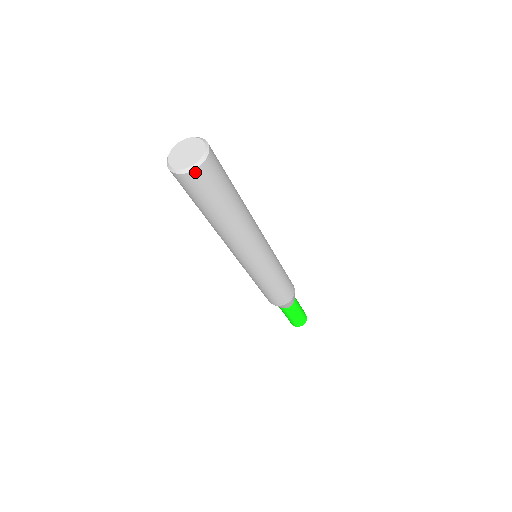
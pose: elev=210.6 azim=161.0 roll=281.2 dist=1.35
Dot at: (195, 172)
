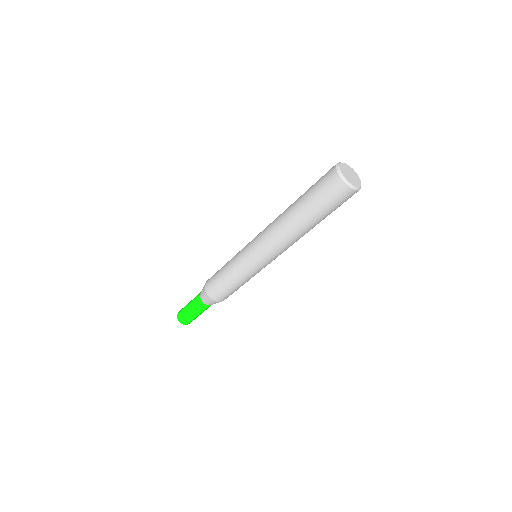
Dot at: (350, 190)
